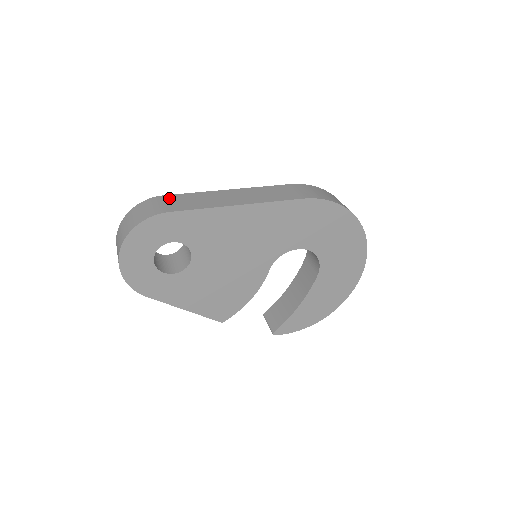
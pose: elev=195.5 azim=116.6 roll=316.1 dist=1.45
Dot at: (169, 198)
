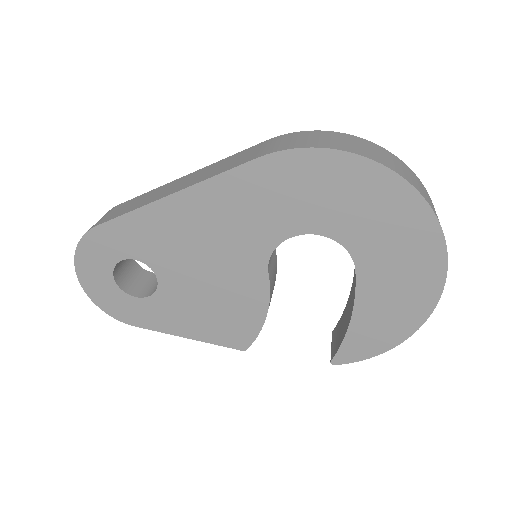
Dot at: (118, 207)
